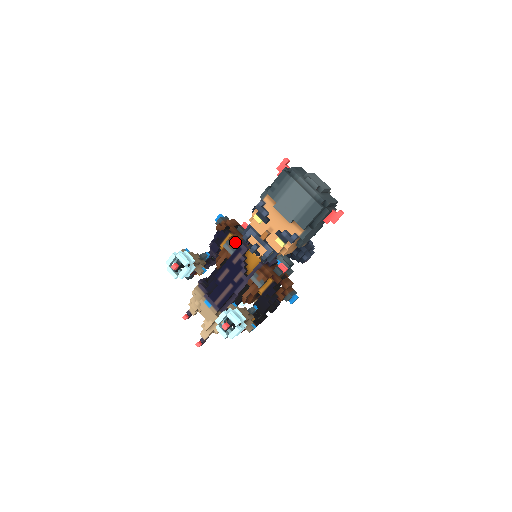
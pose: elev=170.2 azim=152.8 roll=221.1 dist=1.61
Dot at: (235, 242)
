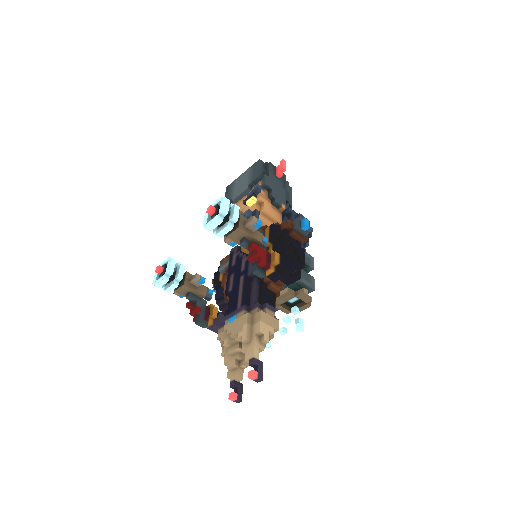
Dot at: (226, 257)
